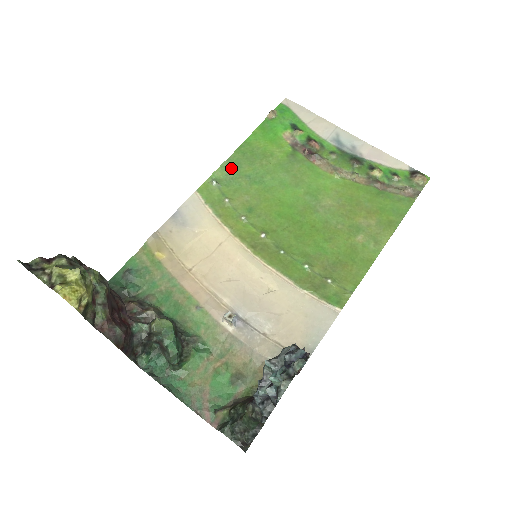
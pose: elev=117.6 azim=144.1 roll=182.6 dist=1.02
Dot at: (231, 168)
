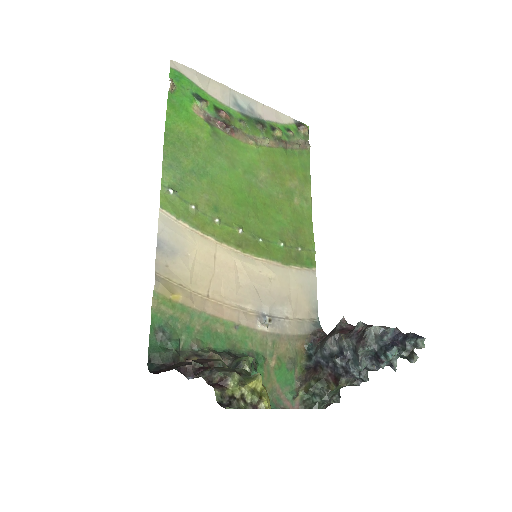
Dot at: (173, 167)
